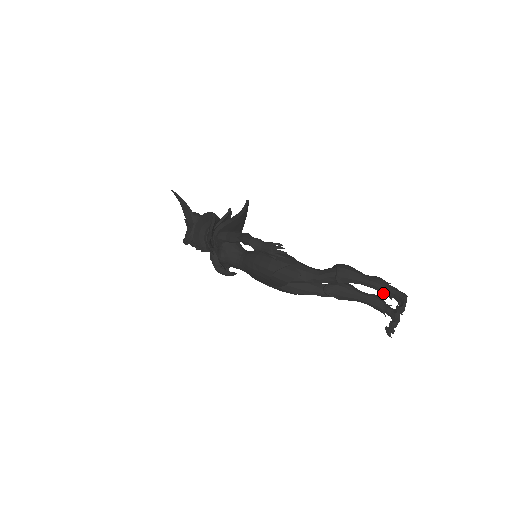
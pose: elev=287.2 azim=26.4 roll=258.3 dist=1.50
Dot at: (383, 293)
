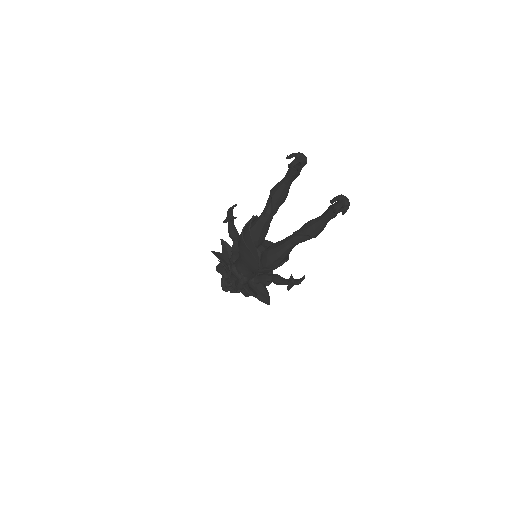
Dot at: (291, 170)
